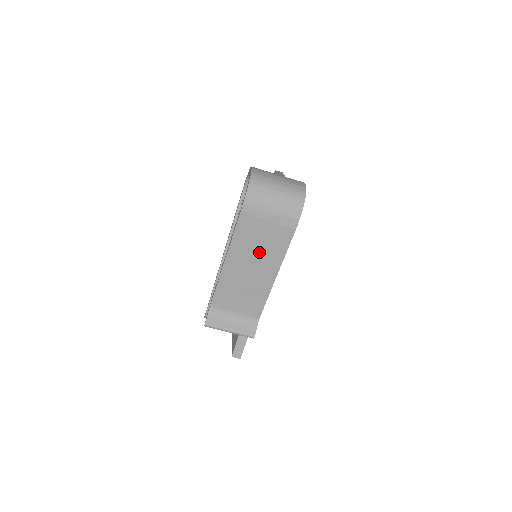
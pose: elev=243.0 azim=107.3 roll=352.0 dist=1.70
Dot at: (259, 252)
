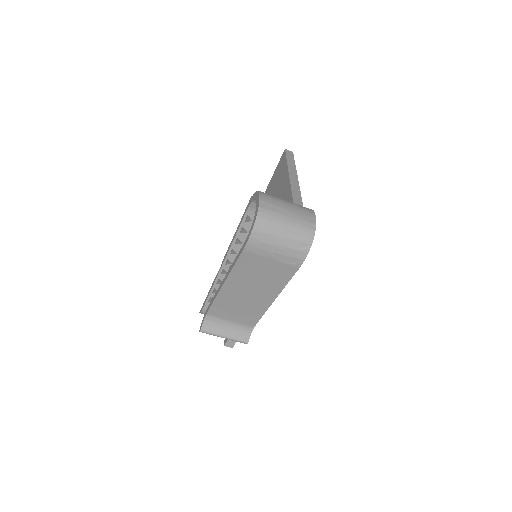
Dot at: (259, 281)
